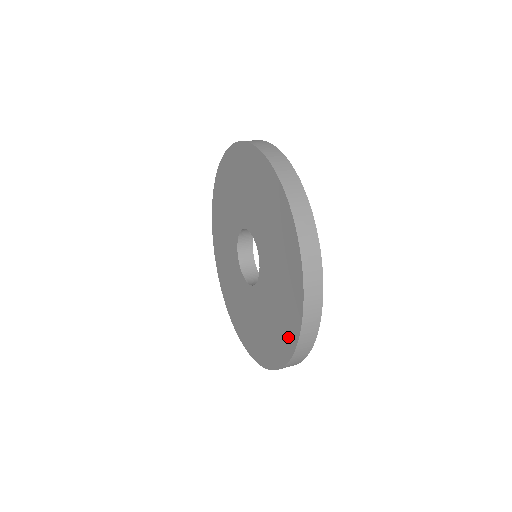
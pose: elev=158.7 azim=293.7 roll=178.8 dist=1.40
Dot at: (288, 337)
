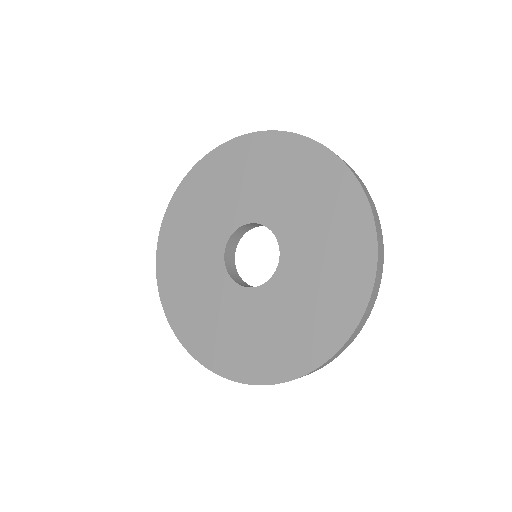
Dot at: (358, 271)
